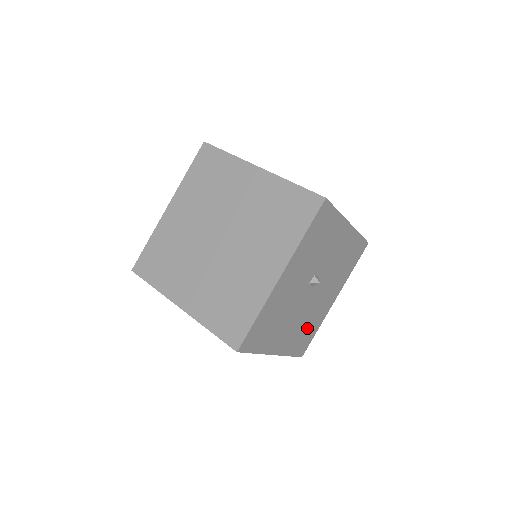
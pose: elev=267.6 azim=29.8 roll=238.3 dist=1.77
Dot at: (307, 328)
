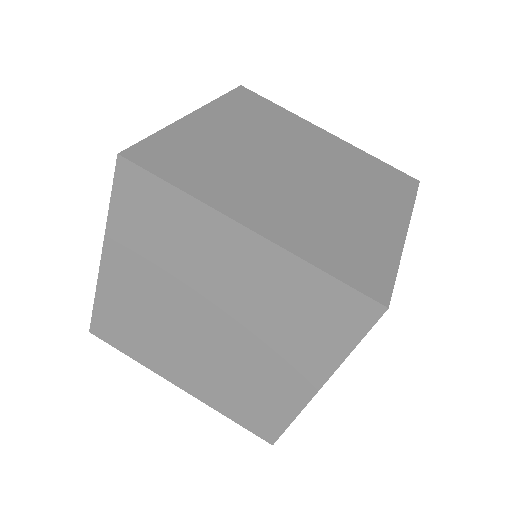
Dot at: occluded
